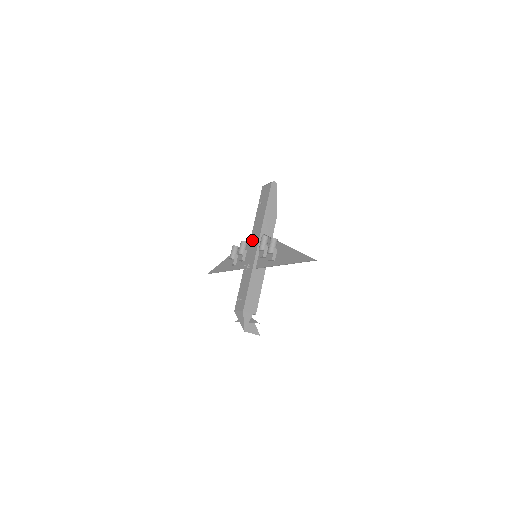
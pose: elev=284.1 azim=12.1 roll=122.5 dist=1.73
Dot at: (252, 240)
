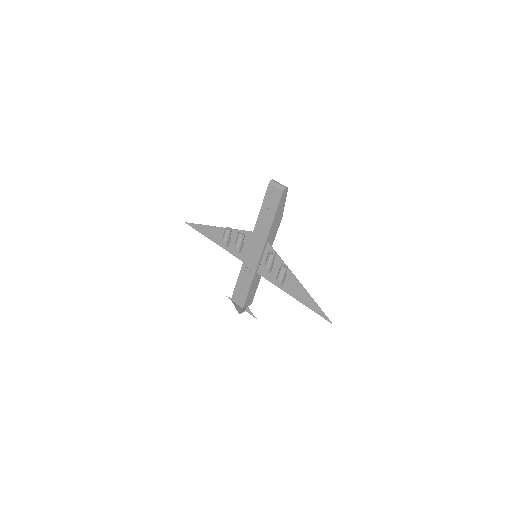
Dot at: (254, 242)
